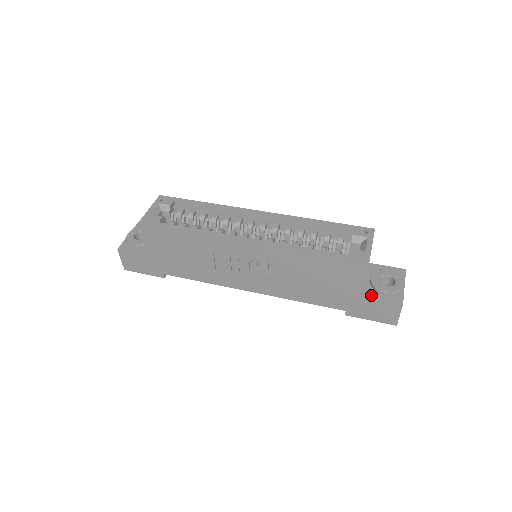
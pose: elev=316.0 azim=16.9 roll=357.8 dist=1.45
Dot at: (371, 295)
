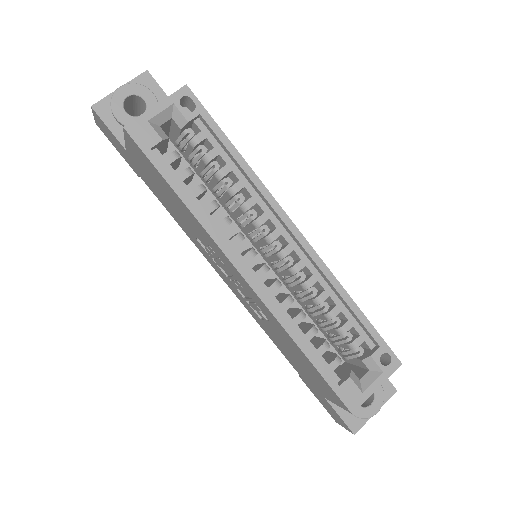
Dot at: occluded
